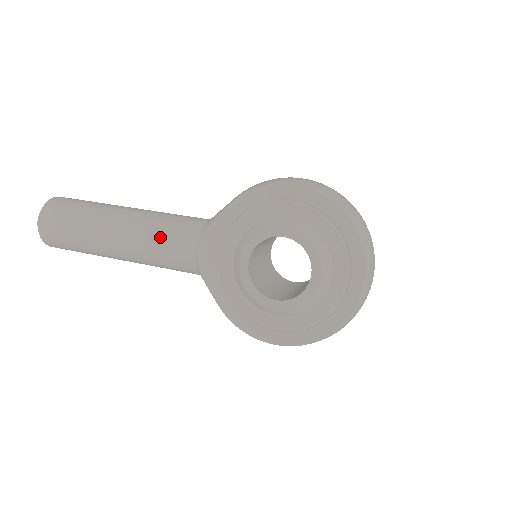
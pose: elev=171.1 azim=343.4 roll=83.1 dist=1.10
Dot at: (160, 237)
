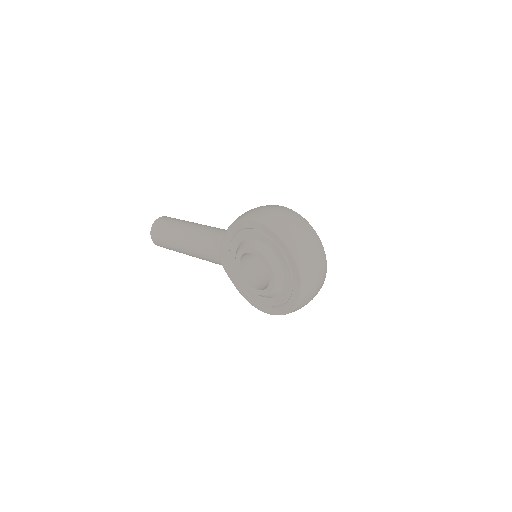
Dot at: (202, 247)
